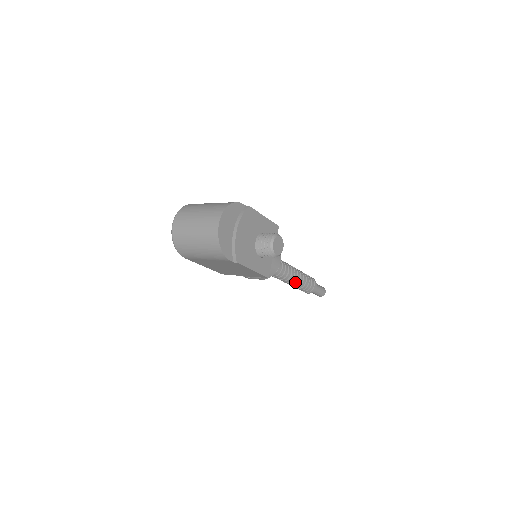
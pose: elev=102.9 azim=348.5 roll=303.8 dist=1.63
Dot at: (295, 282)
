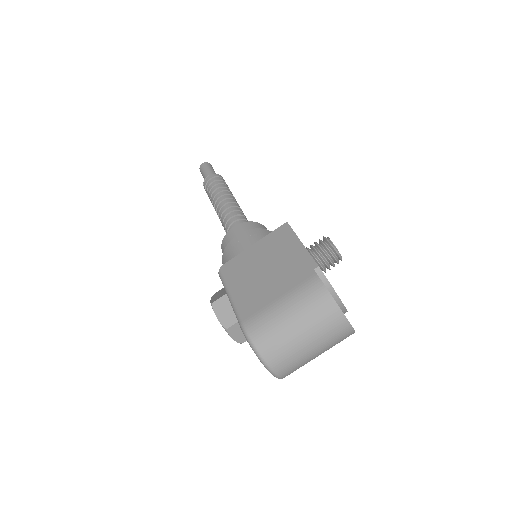
Dot at: occluded
